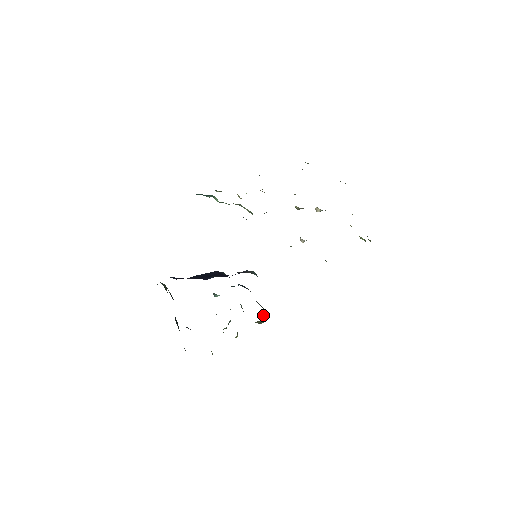
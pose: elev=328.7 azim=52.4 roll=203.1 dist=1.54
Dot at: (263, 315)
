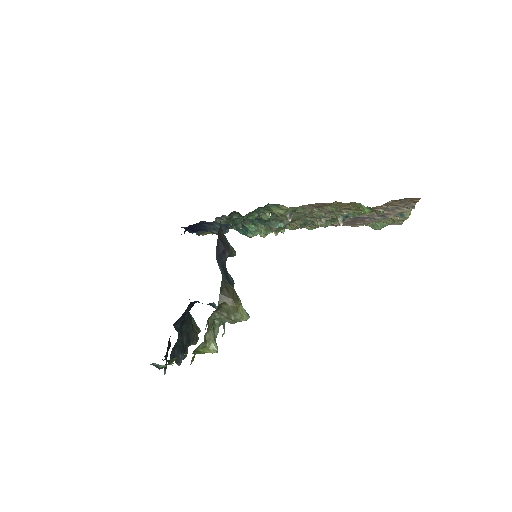
Dot at: (226, 289)
